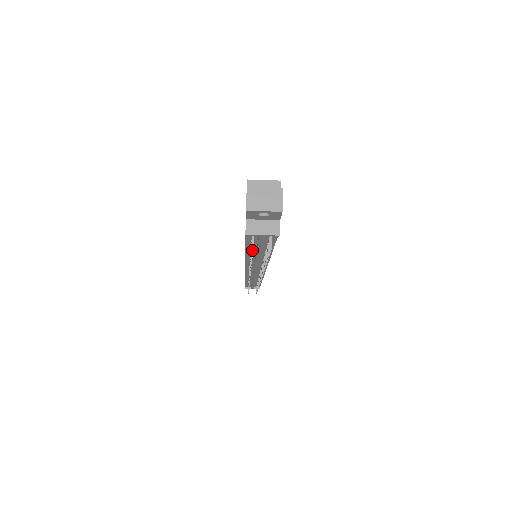
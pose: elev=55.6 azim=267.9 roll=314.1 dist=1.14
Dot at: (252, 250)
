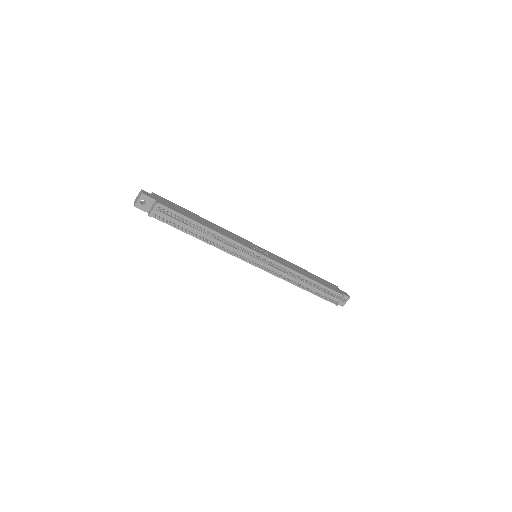
Dot at: occluded
